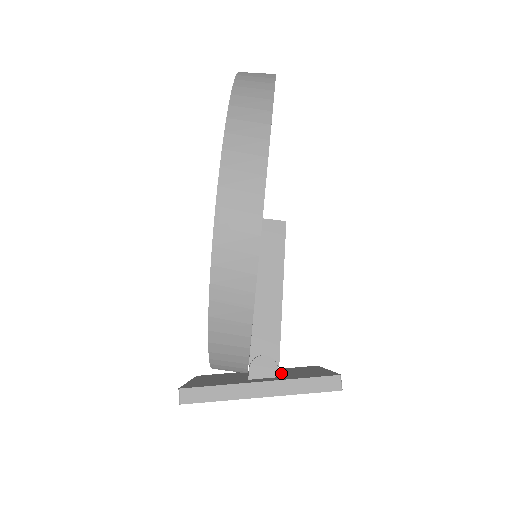
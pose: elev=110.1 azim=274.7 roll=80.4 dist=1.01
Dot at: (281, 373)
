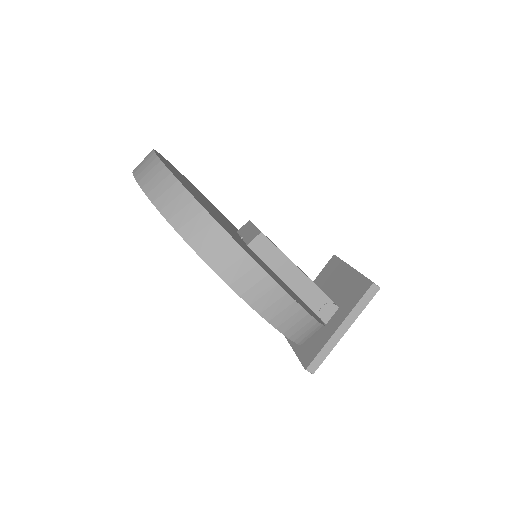
Dot at: (331, 294)
